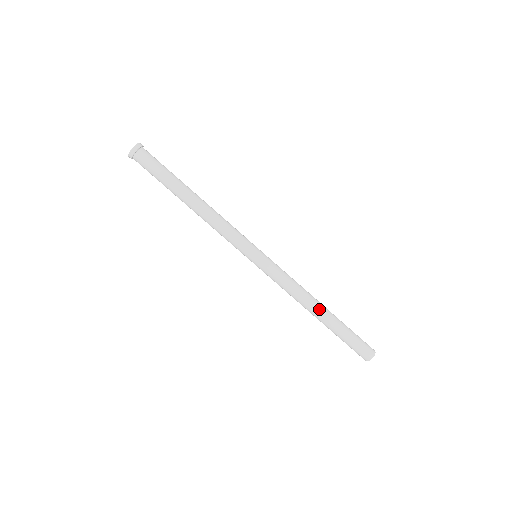
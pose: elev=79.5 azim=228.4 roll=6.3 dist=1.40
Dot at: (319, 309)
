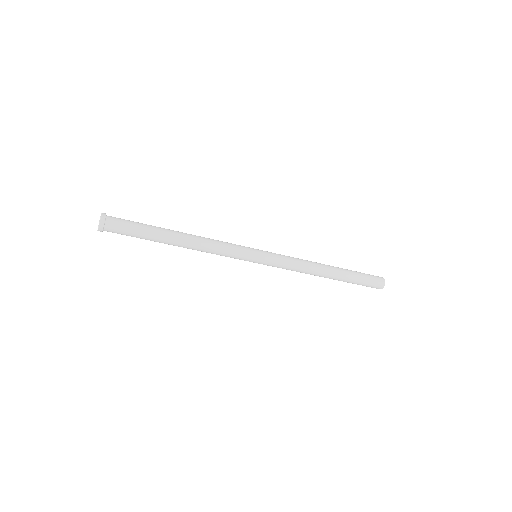
Dot at: (328, 272)
